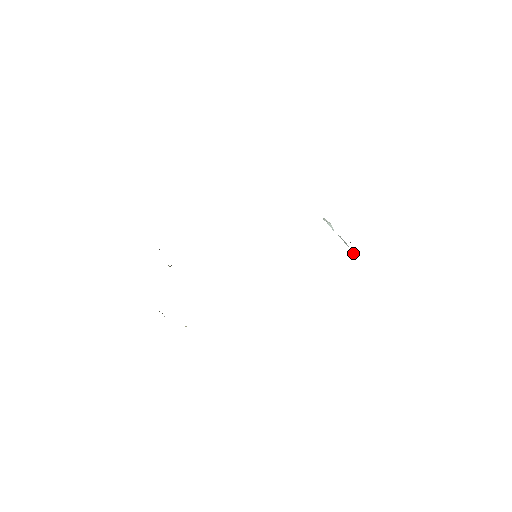
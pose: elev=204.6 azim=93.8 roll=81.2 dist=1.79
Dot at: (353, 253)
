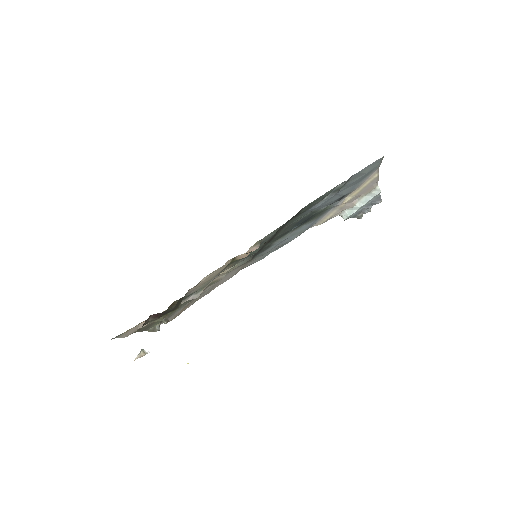
Dot at: (376, 193)
